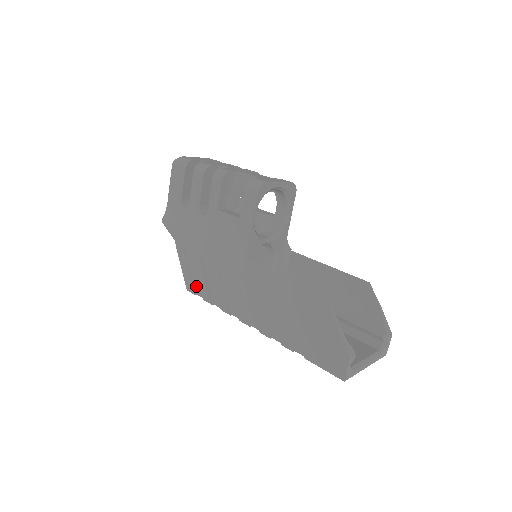
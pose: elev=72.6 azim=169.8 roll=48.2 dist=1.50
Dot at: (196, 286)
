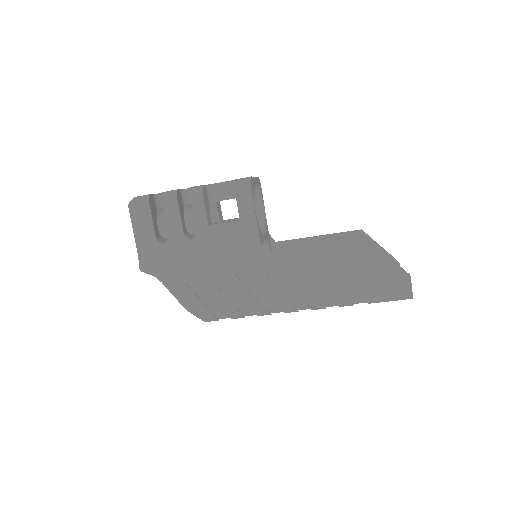
Dot at: (216, 311)
